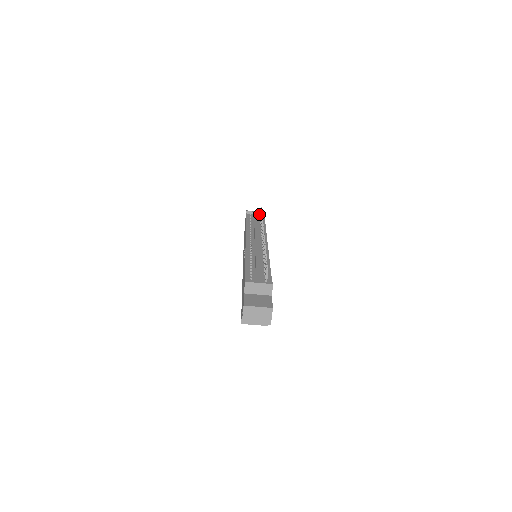
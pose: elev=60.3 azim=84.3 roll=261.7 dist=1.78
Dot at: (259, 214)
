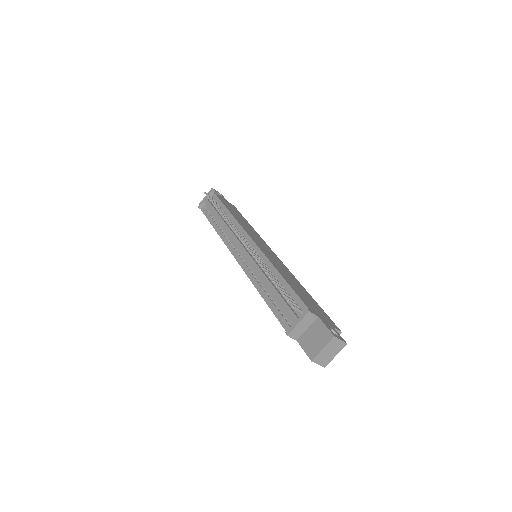
Dot at: occluded
